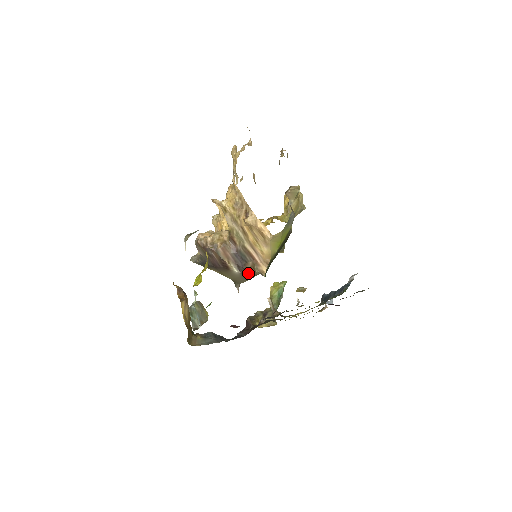
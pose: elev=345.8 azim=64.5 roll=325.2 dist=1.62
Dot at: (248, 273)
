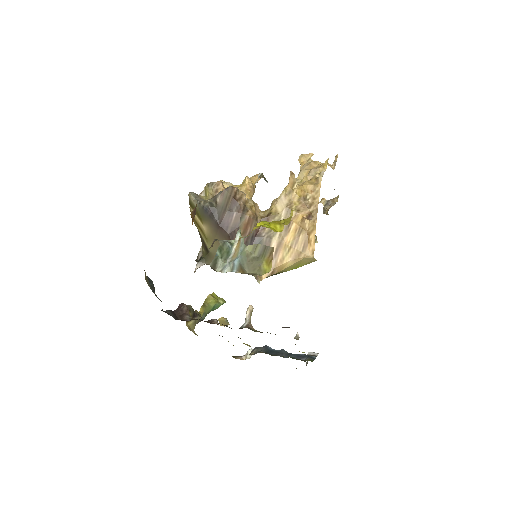
Dot at: occluded
